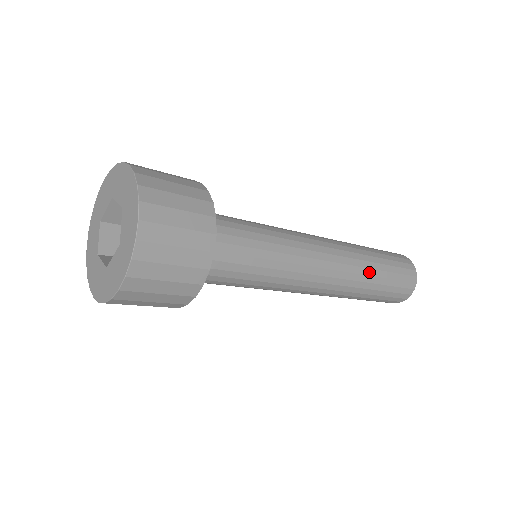
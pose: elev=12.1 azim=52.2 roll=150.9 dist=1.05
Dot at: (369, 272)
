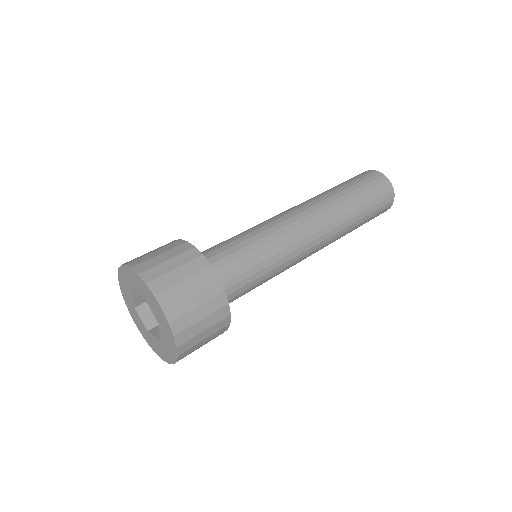
Dot at: (349, 231)
